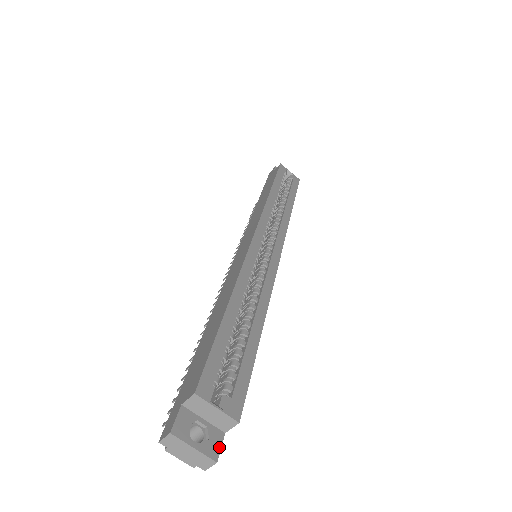
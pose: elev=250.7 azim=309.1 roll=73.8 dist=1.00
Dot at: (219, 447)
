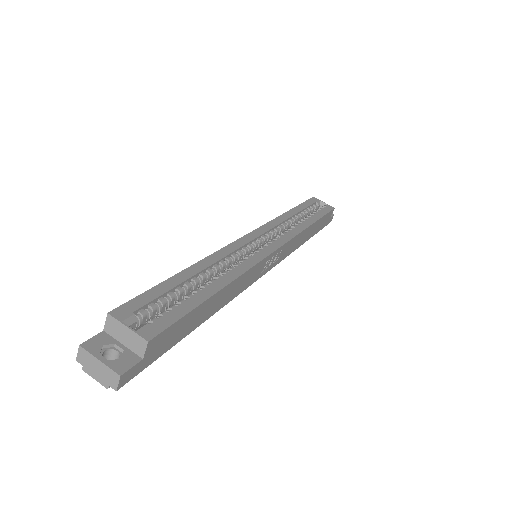
Dot at: (129, 366)
